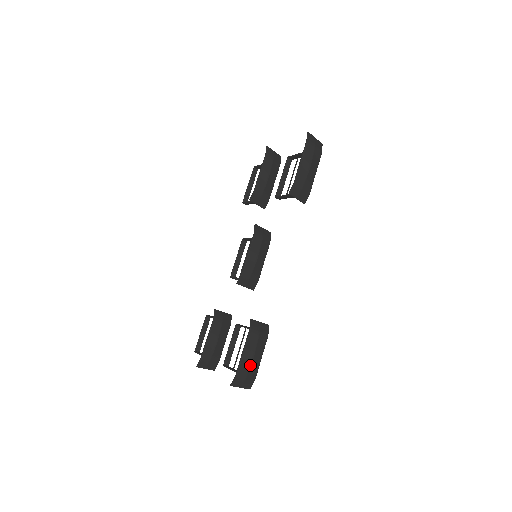
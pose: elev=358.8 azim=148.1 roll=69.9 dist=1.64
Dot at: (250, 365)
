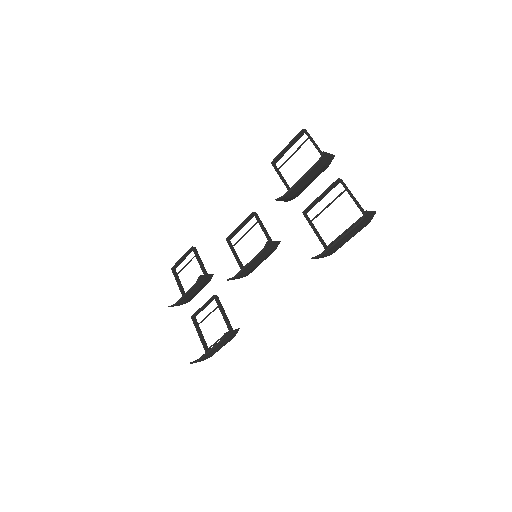
Dot at: (211, 355)
